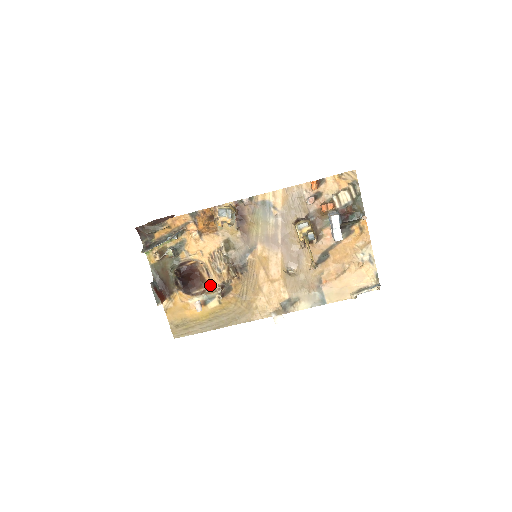
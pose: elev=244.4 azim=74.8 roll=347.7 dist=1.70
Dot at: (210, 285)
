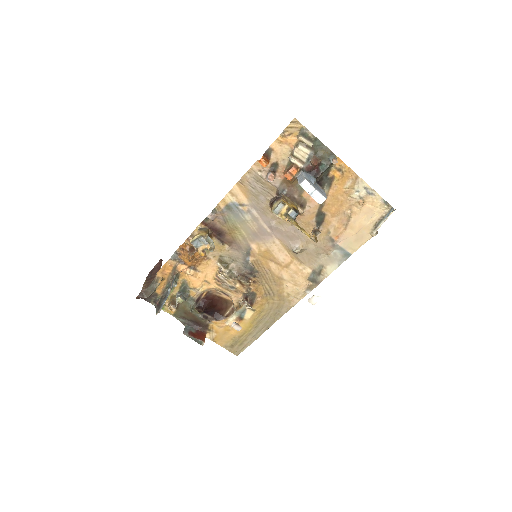
Dot at: (234, 302)
